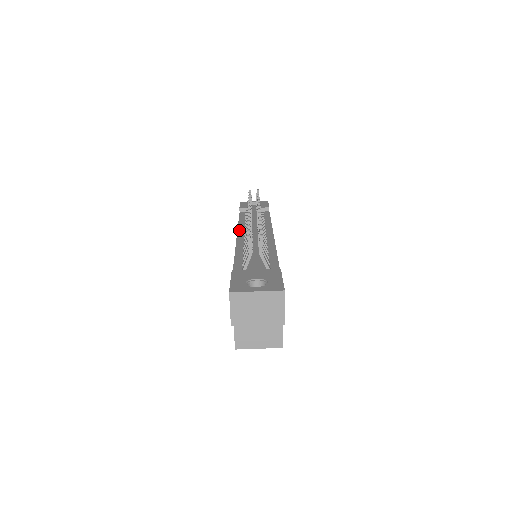
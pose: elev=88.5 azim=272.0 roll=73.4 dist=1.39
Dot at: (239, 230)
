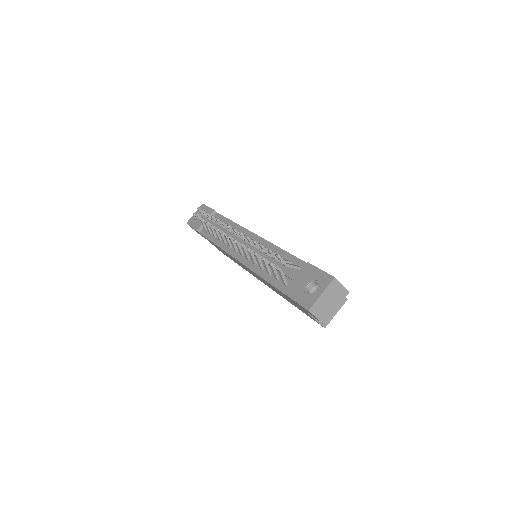
Dot at: (226, 251)
